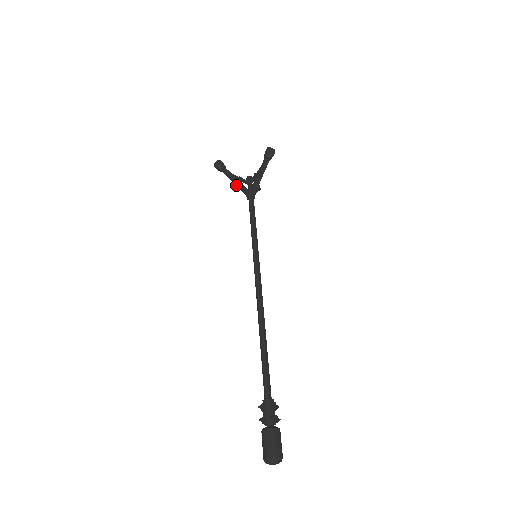
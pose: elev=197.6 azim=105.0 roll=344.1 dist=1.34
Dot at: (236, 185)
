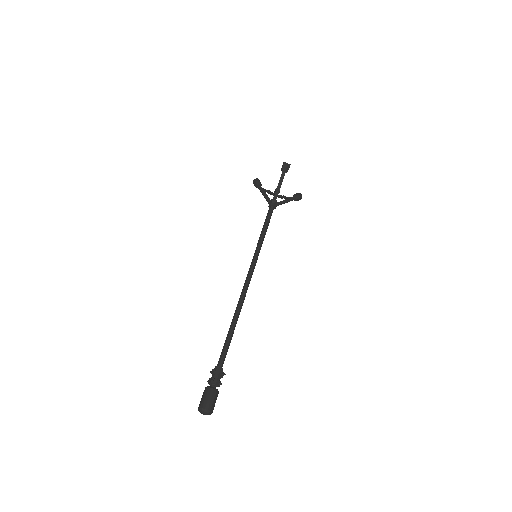
Dot at: (265, 198)
